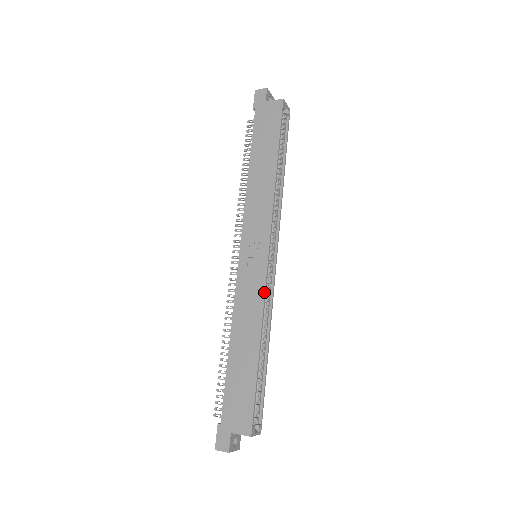
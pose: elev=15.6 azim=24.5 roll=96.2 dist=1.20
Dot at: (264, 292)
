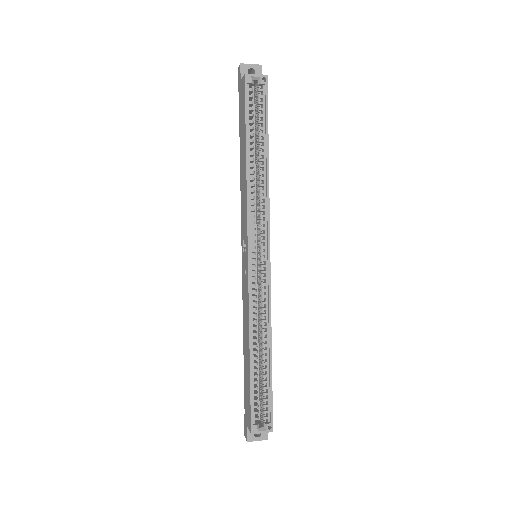
Dot at: (248, 298)
